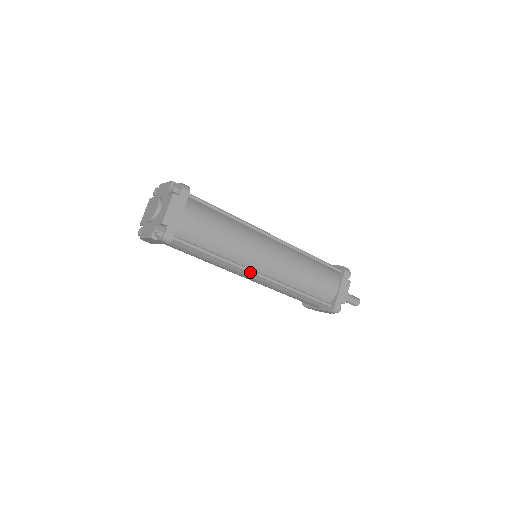
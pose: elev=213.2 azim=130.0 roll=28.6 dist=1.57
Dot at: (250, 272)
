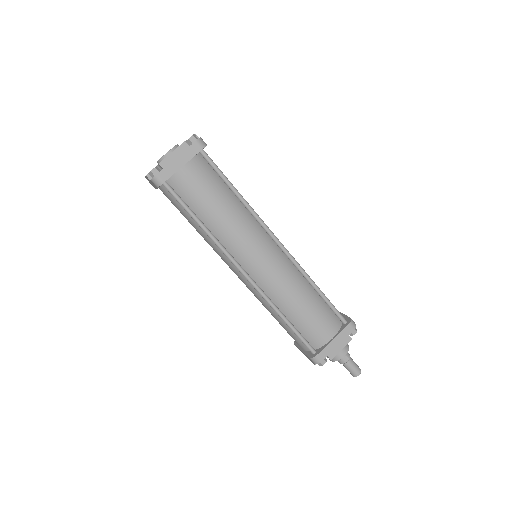
Dot at: (269, 230)
